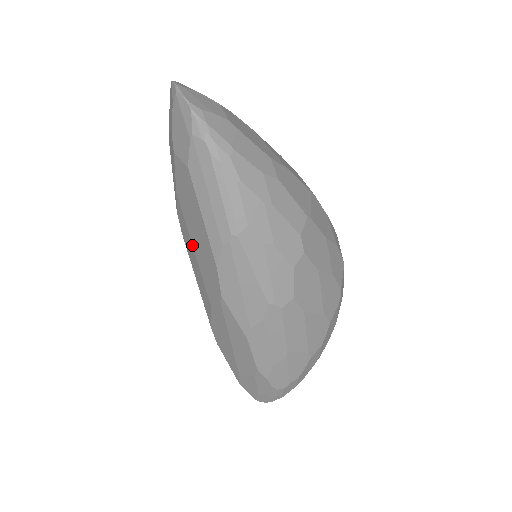
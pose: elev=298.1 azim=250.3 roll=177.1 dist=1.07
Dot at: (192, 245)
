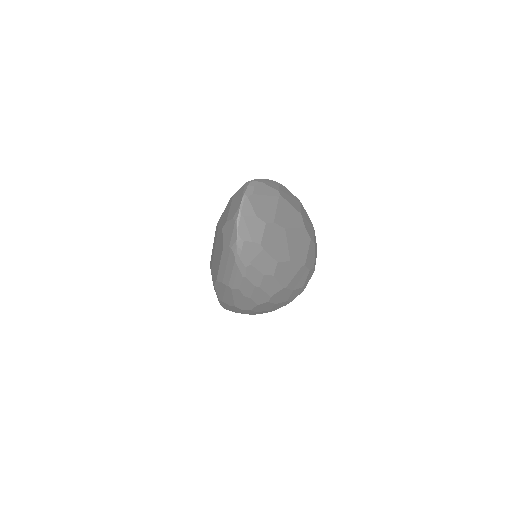
Dot at: (214, 248)
